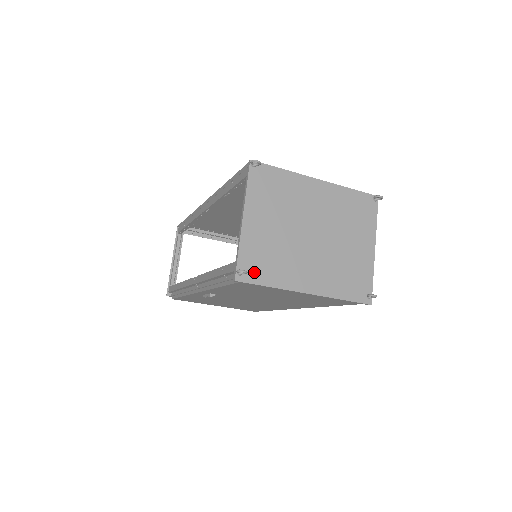
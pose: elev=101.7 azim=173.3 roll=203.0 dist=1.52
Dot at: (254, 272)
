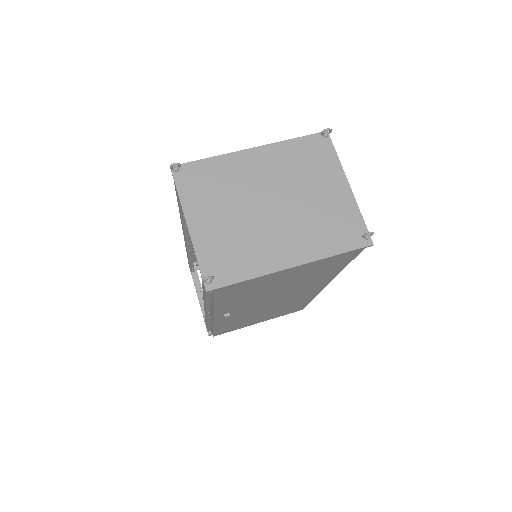
Dot at: (223, 273)
